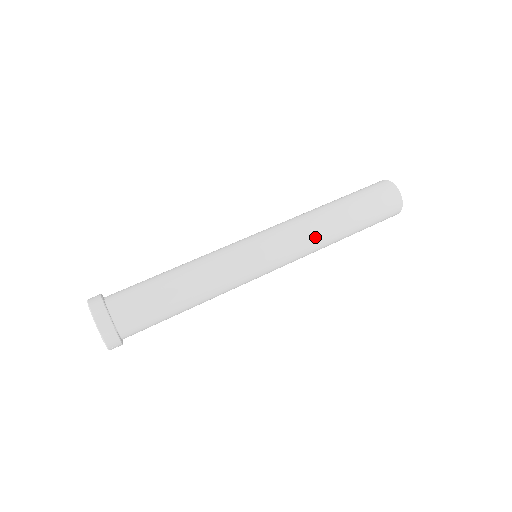
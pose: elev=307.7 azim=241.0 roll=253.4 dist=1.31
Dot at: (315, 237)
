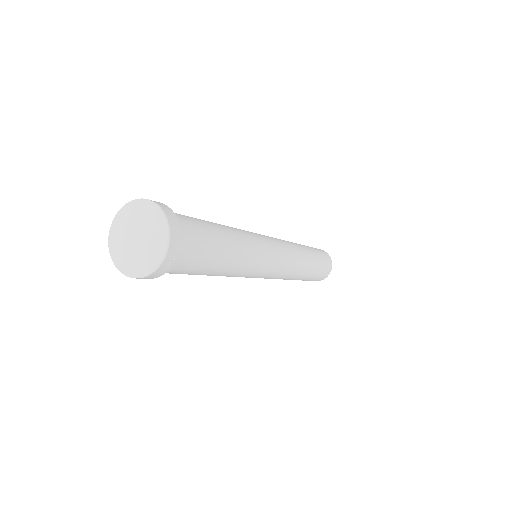
Dot at: (298, 253)
